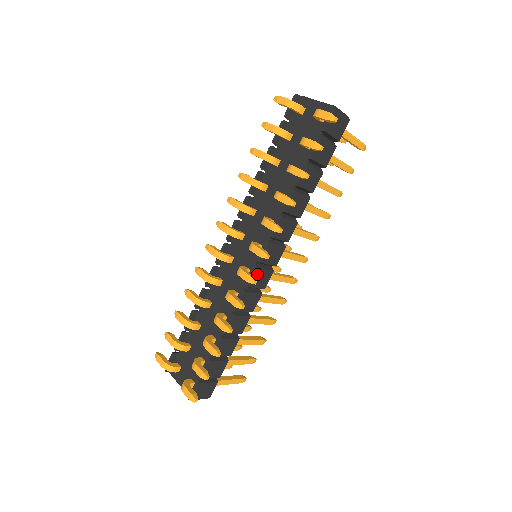
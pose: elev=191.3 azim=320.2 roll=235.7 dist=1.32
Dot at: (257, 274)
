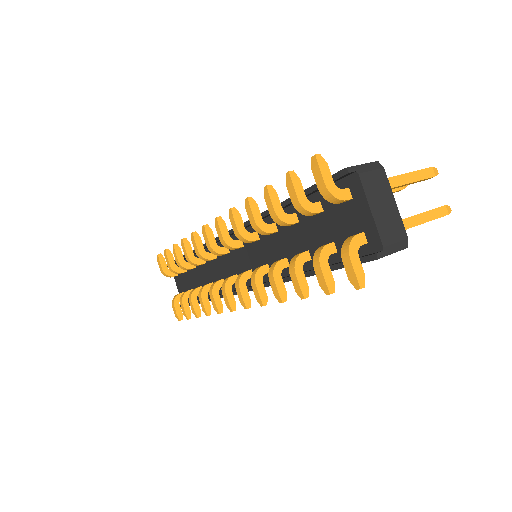
Dot at: occluded
